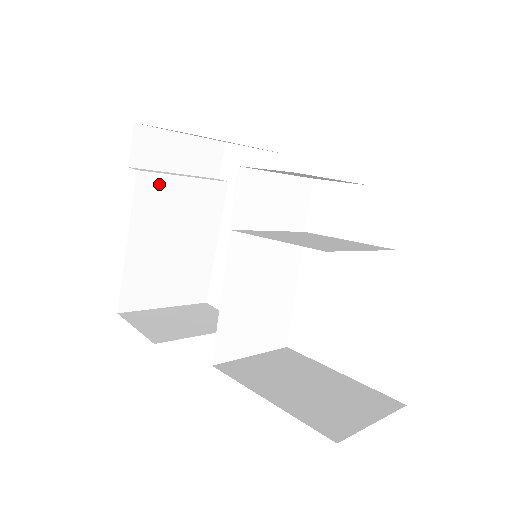
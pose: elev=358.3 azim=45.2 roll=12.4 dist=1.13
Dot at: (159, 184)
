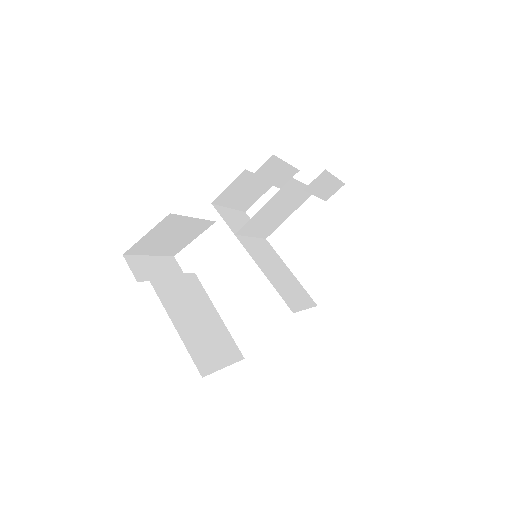
Dot at: (162, 281)
